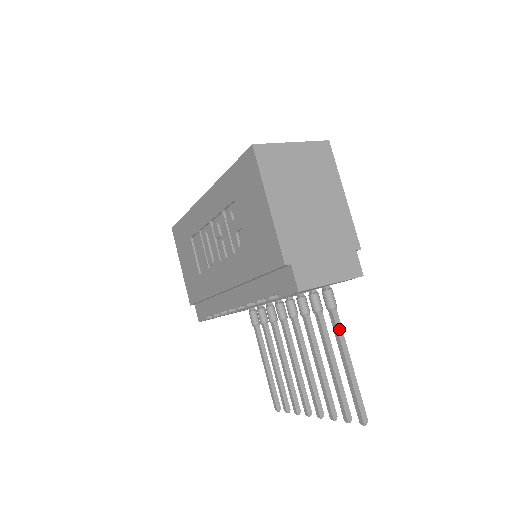
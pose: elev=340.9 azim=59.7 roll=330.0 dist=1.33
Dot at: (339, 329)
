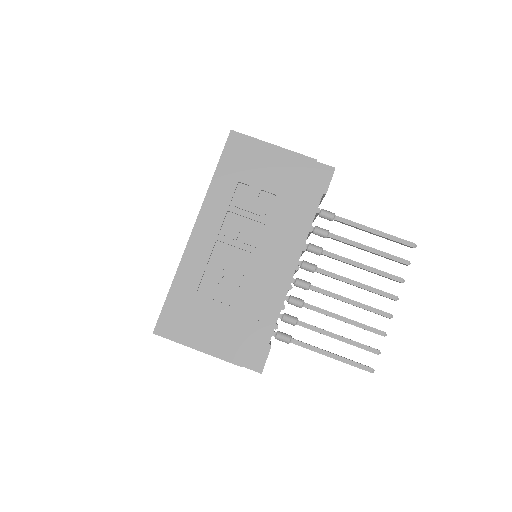
Dot at: (349, 221)
